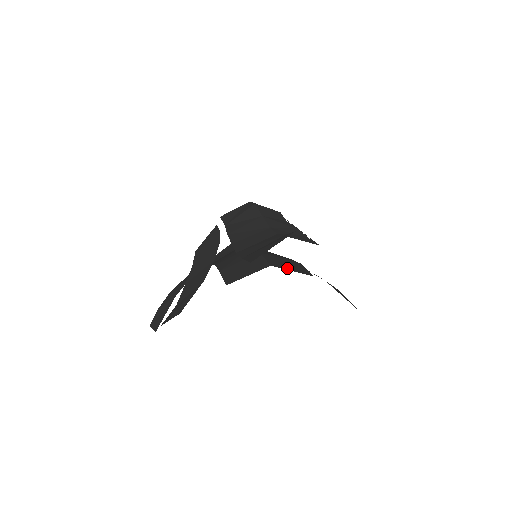
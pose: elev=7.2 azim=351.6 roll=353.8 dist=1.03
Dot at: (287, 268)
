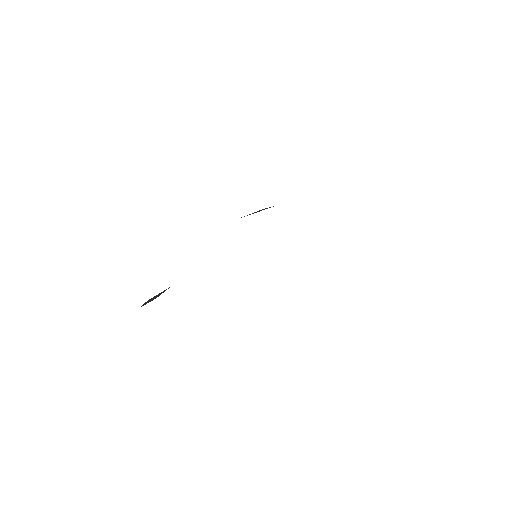
Dot at: occluded
